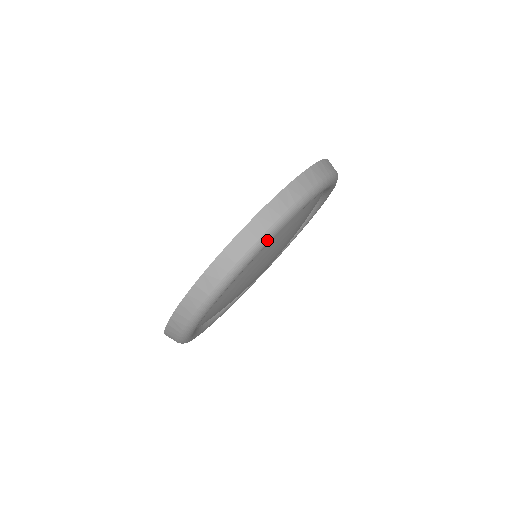
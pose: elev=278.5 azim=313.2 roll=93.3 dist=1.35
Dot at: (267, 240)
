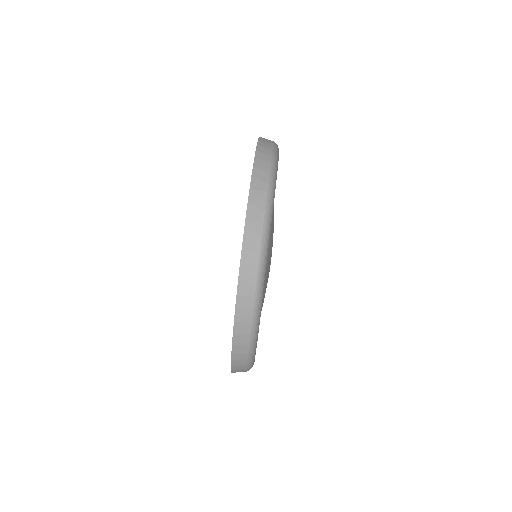
Dot at: (270, 218)
